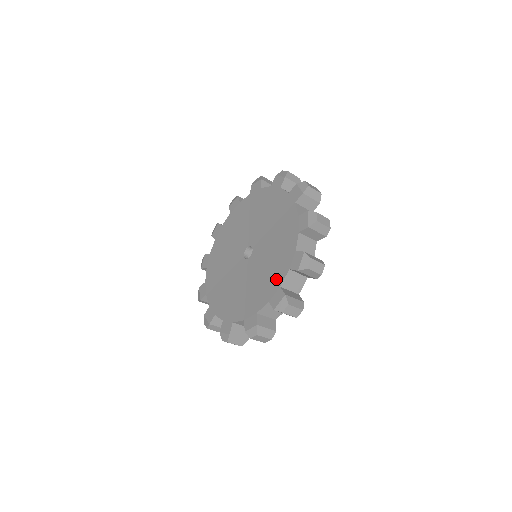
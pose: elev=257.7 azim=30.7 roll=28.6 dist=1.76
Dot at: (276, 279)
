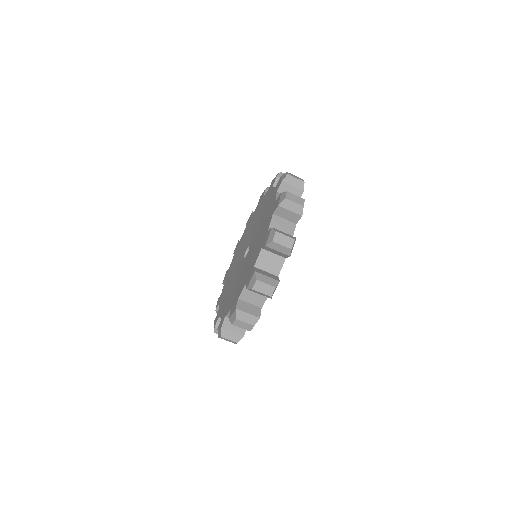
Dot at: (265, 231)
